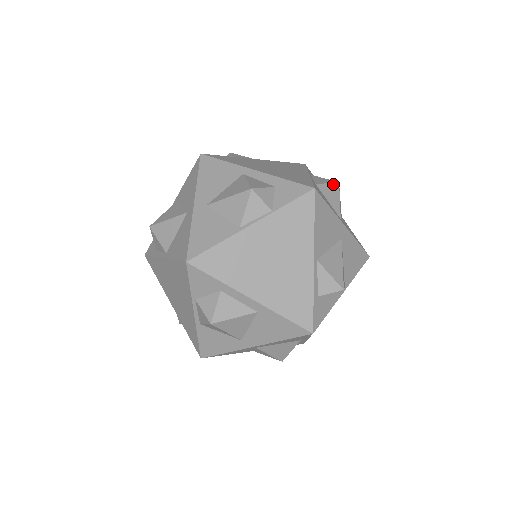
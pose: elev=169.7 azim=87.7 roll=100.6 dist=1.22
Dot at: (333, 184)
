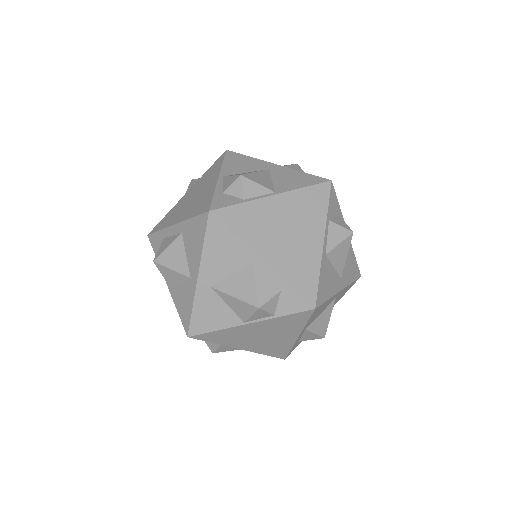
Dot at: occluded
